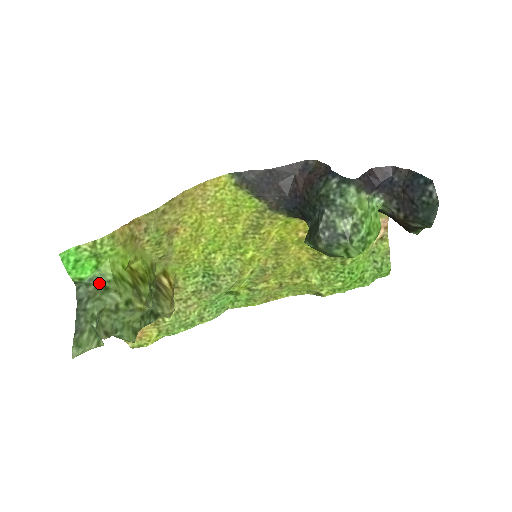
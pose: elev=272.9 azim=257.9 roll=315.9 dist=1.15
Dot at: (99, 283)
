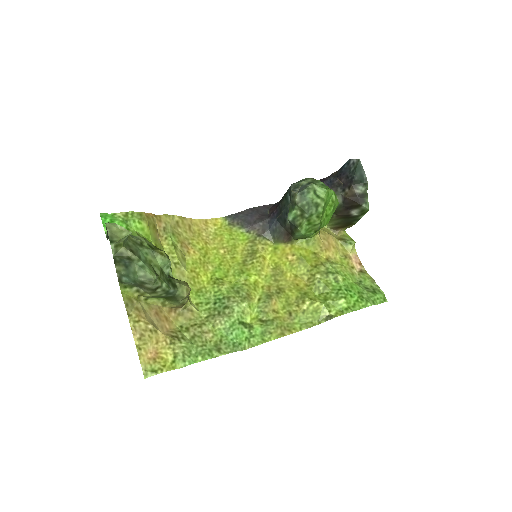
Dot at: occluded
